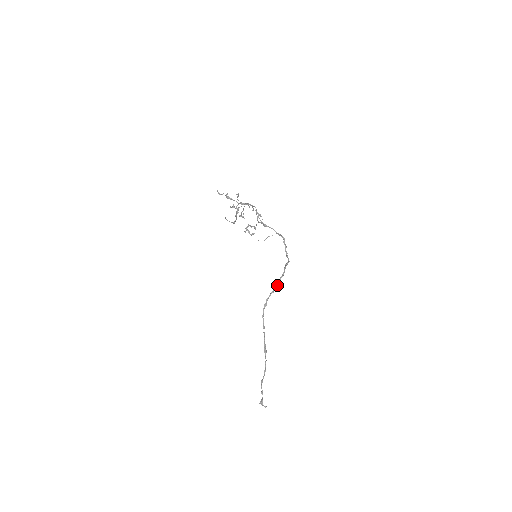
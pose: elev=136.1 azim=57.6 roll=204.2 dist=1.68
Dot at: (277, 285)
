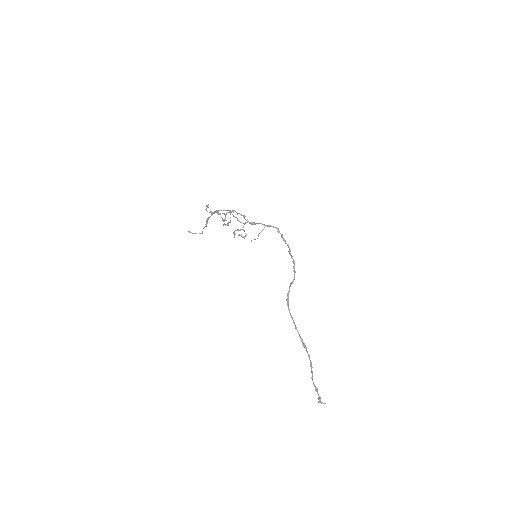
Dot at: occluded
